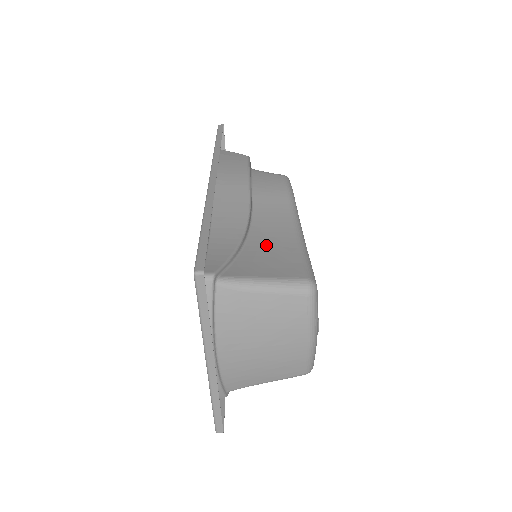
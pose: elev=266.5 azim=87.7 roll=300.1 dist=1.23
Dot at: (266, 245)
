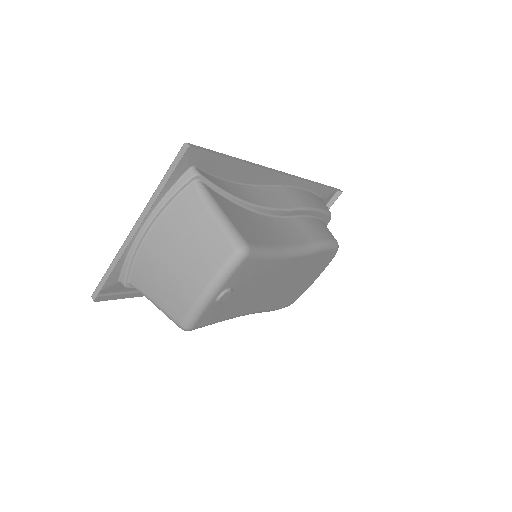
Dot at: (258, 223)
